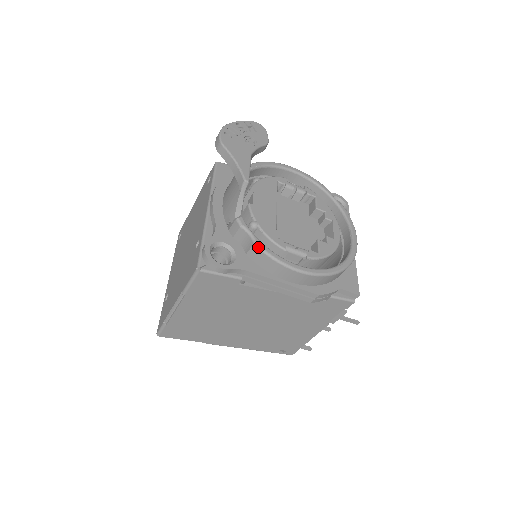
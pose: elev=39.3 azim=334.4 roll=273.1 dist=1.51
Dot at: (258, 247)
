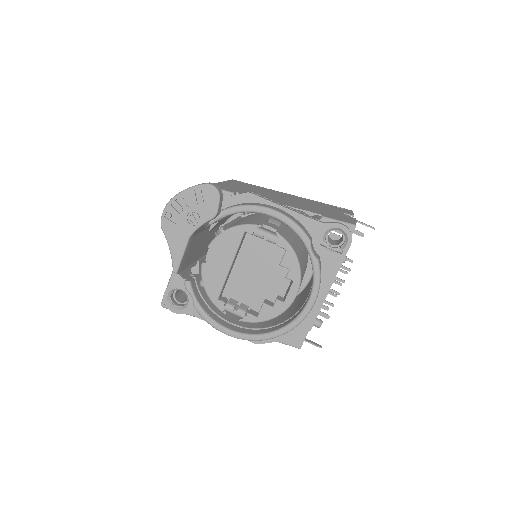
Dot at: (196, 310)
